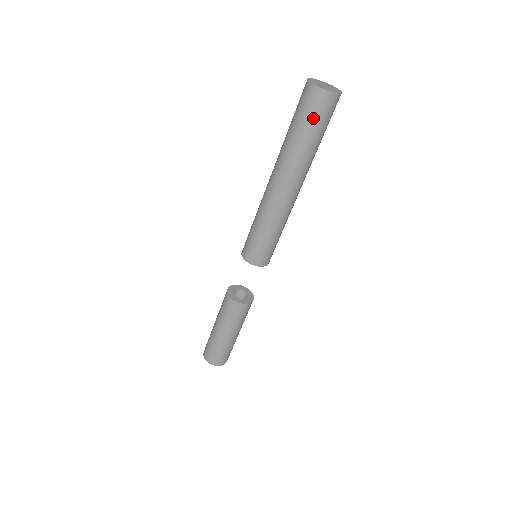
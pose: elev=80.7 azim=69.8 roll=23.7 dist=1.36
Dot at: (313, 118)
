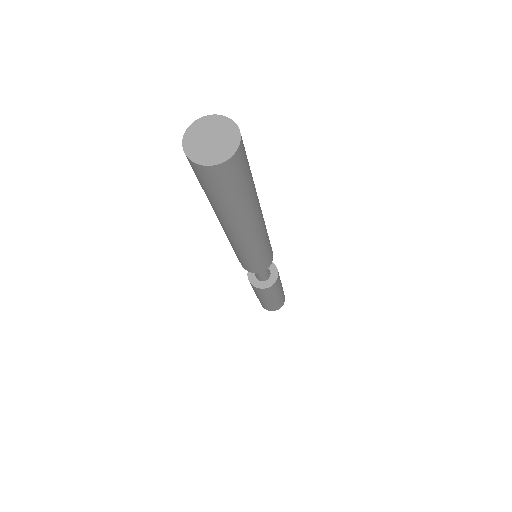
Dot at: (220, 188)
